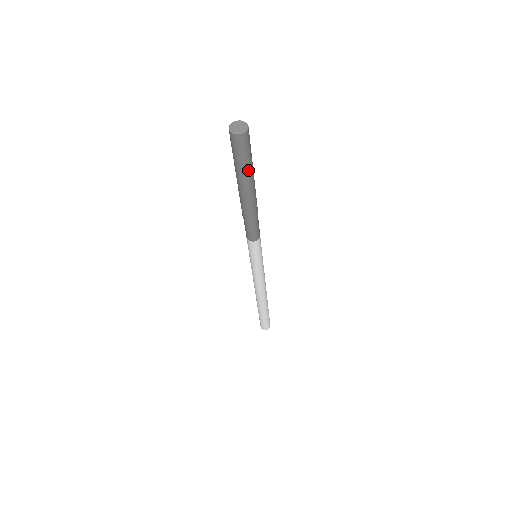
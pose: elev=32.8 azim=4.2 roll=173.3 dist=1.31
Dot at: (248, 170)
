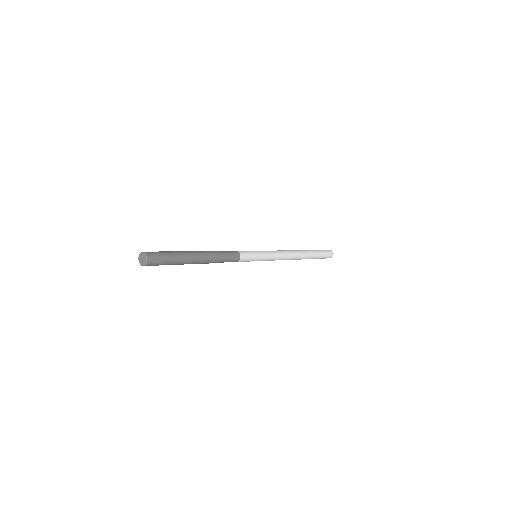
Dot at: (174, 264)
